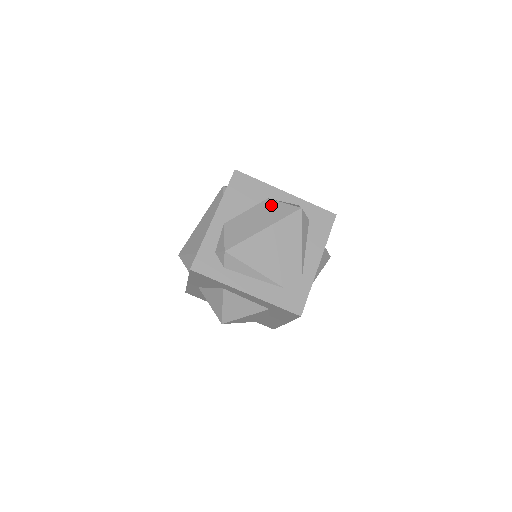
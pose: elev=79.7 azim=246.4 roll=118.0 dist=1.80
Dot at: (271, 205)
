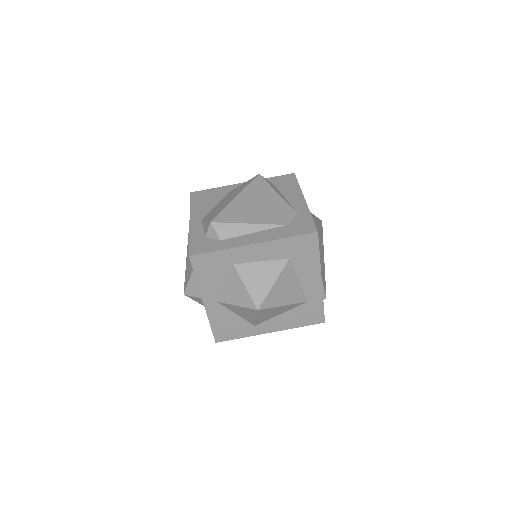
Dot at: (234, 190)
